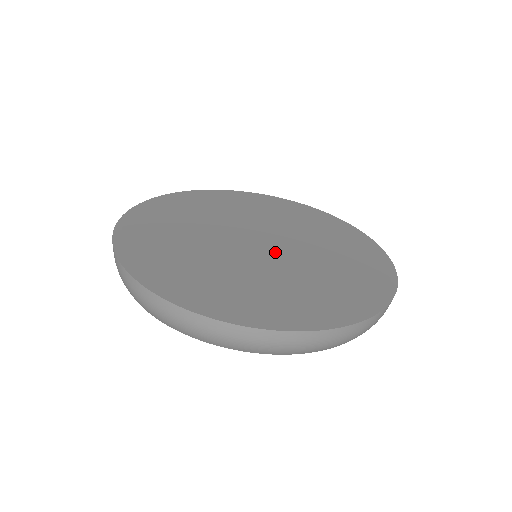
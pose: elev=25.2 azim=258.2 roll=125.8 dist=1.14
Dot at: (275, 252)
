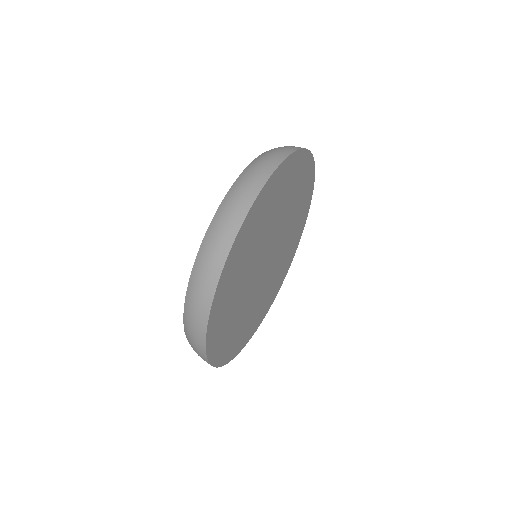
Dot at: (269, 268)
